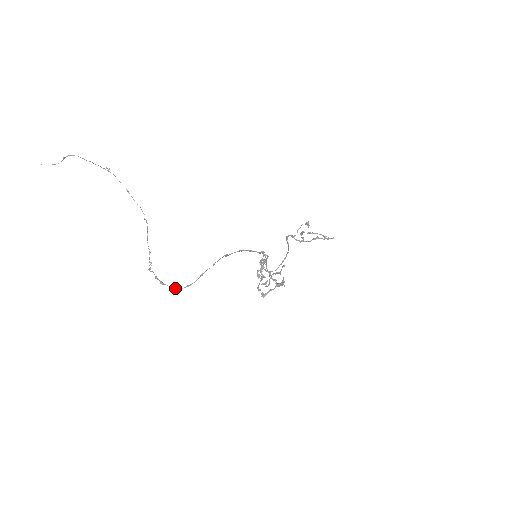
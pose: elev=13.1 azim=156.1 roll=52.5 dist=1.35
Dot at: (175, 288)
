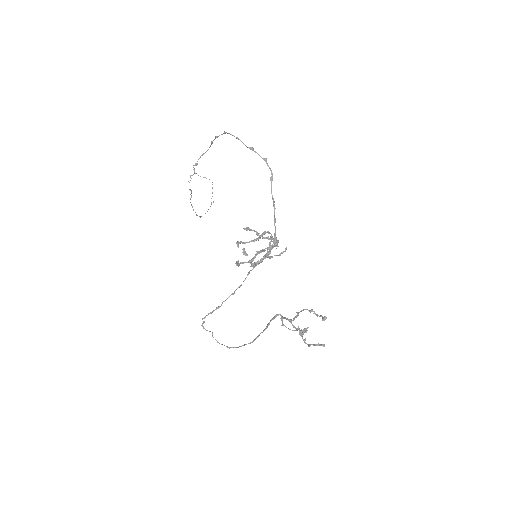
Dot at: (227, 133)
